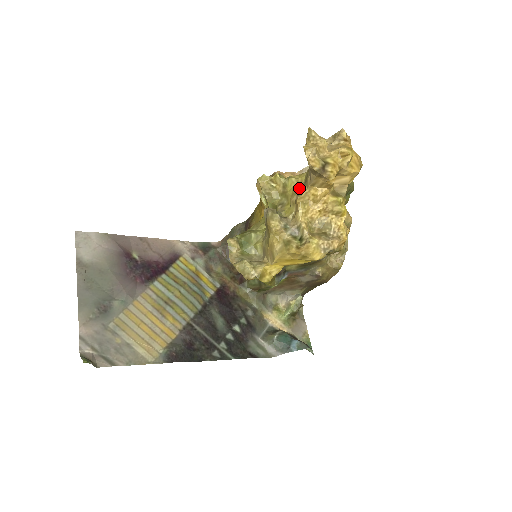
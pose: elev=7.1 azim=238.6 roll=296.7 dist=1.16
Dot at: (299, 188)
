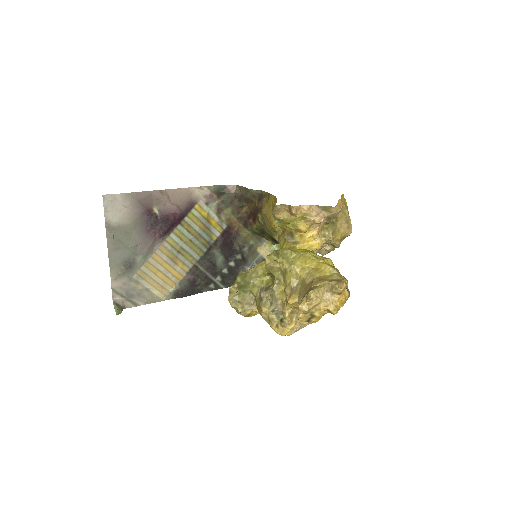
Dot at: (295, 284)
